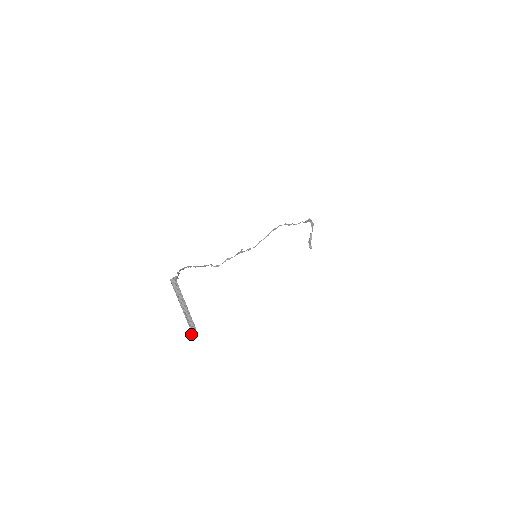
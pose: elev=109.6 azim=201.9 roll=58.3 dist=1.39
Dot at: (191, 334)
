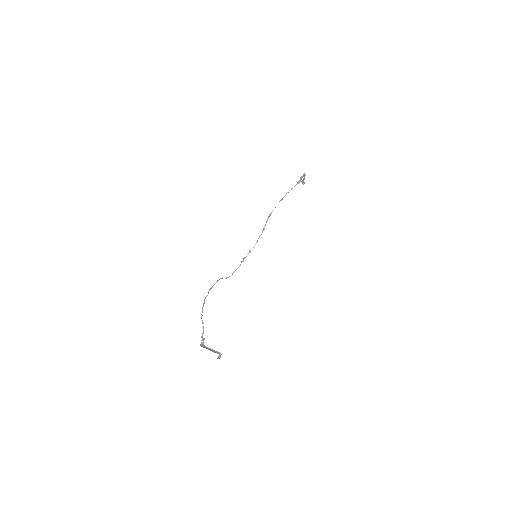
Dot at: occluded
